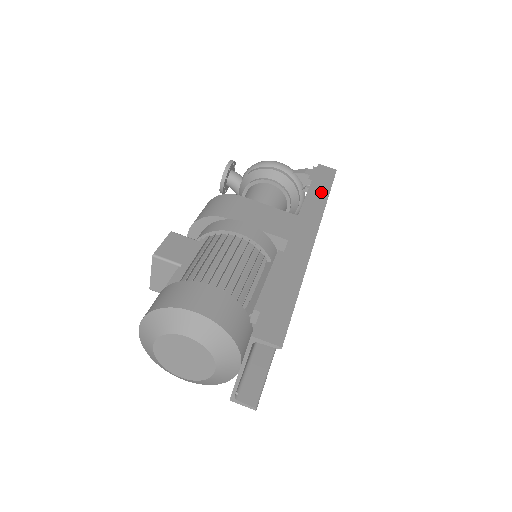
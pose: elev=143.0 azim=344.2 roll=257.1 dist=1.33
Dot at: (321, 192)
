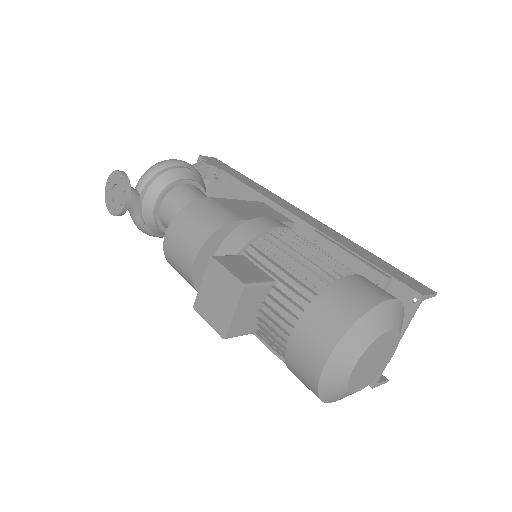
Dot at: (243, 178)
